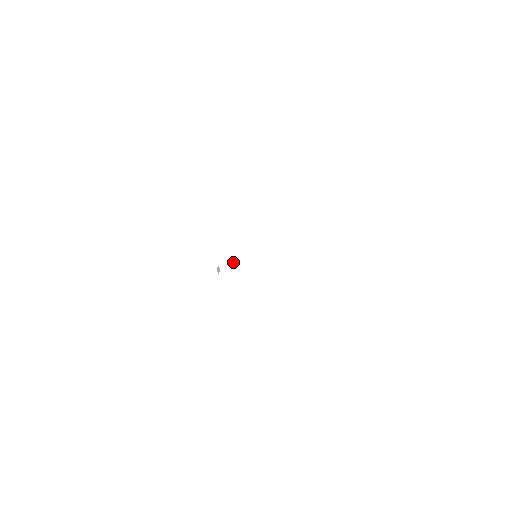
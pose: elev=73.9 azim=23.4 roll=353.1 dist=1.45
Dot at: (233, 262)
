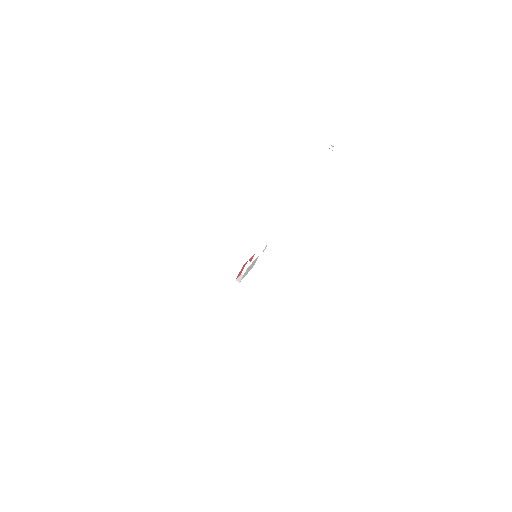
Dot at: (243, 277)
